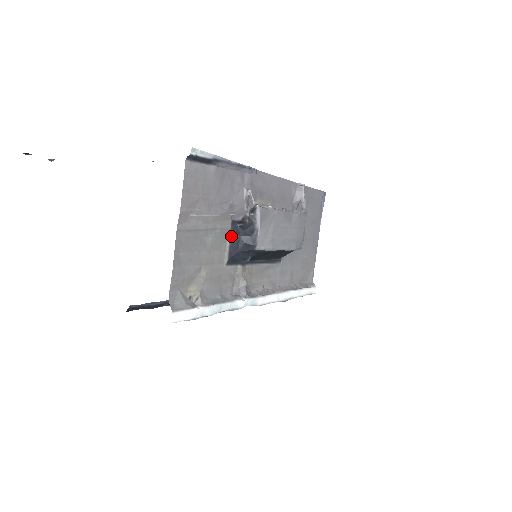
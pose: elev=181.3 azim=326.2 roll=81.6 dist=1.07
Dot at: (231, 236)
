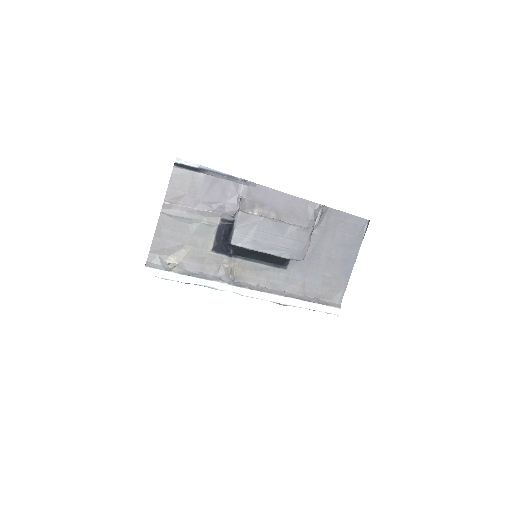
Dot at: (218, 230)
